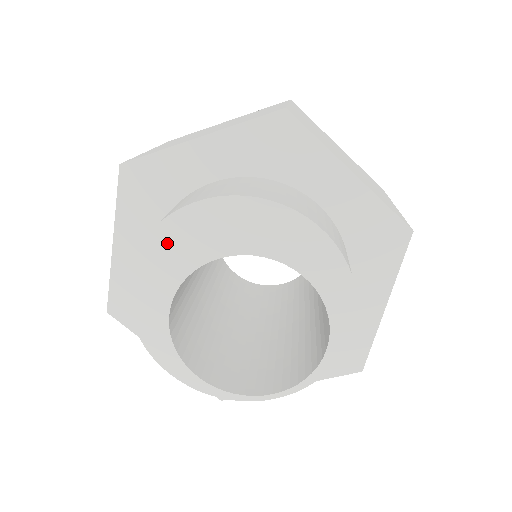
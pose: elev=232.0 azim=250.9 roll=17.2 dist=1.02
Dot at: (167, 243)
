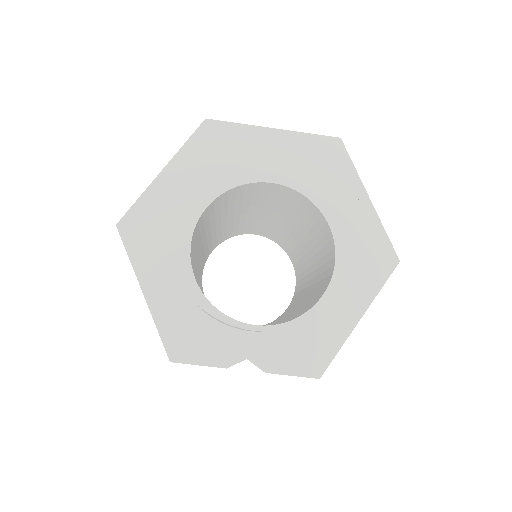
Dot at: (236, 154)
